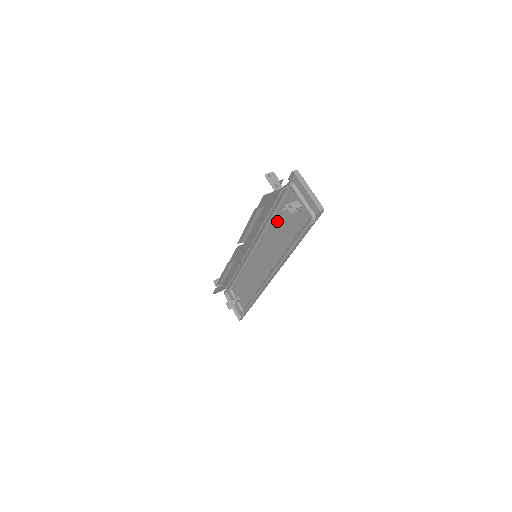
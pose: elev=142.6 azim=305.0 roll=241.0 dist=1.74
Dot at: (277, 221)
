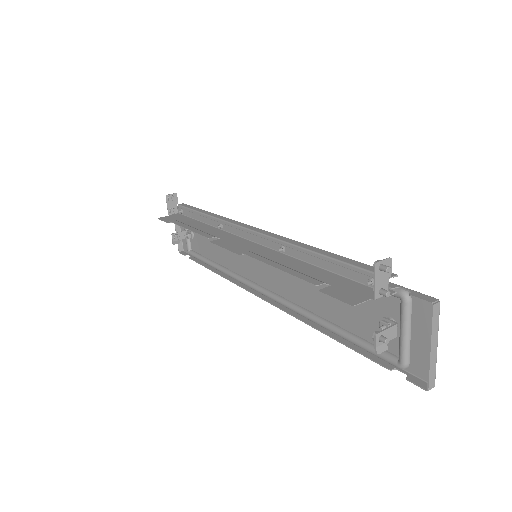
Dot at: occluded
